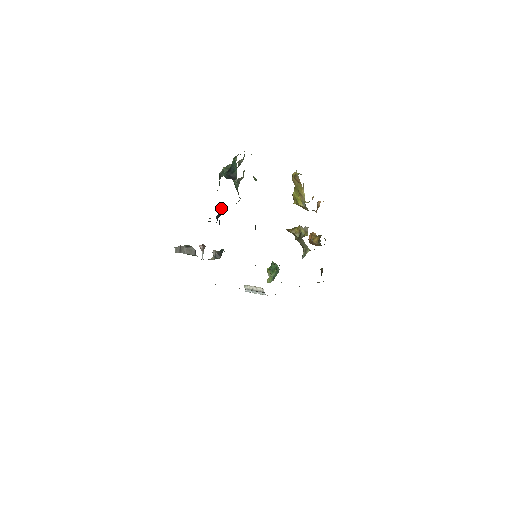
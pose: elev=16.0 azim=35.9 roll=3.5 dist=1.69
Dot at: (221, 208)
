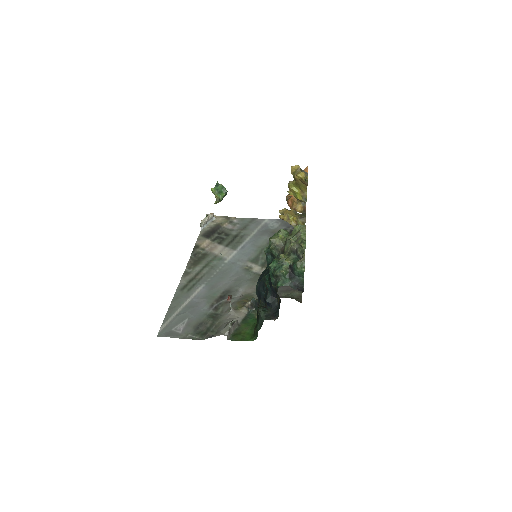
Dot at: (270, 291)
